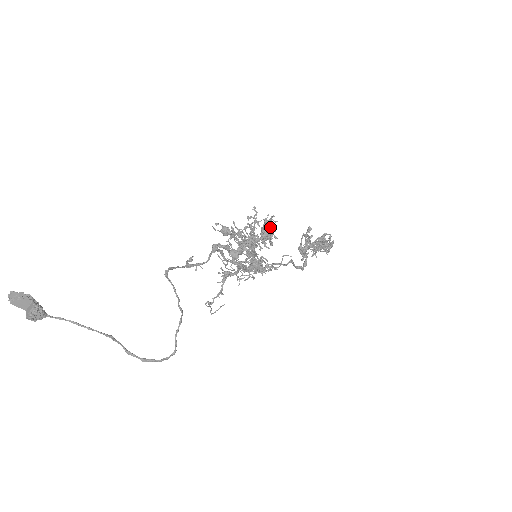
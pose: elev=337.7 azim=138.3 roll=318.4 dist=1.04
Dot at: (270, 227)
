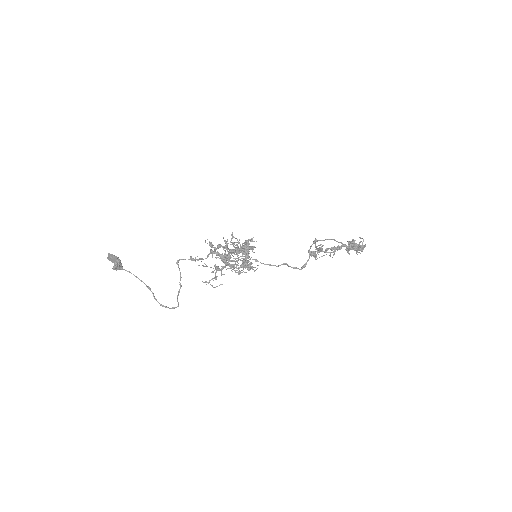
Dot at: (248, 245)
